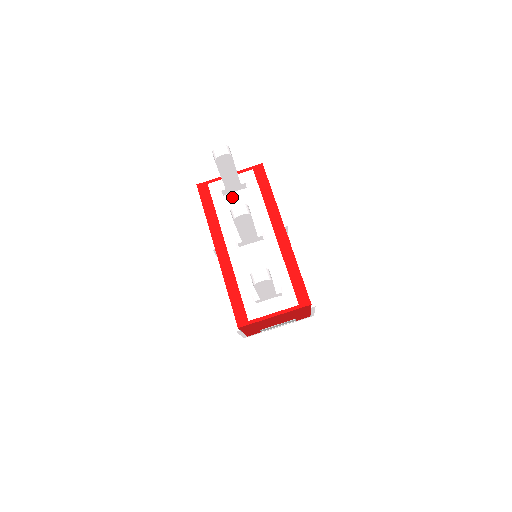
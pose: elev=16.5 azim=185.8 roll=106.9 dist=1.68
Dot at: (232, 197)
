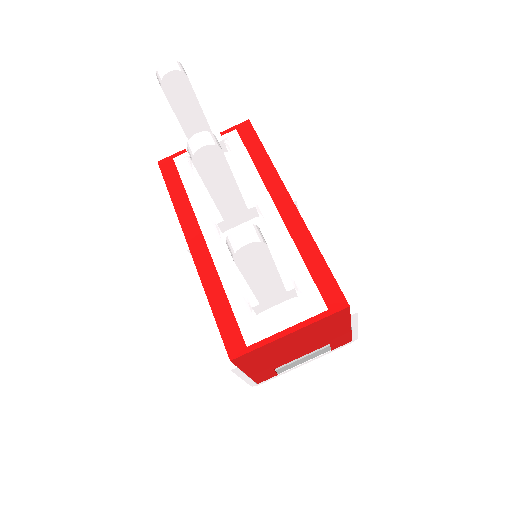
Dot at: occluded
